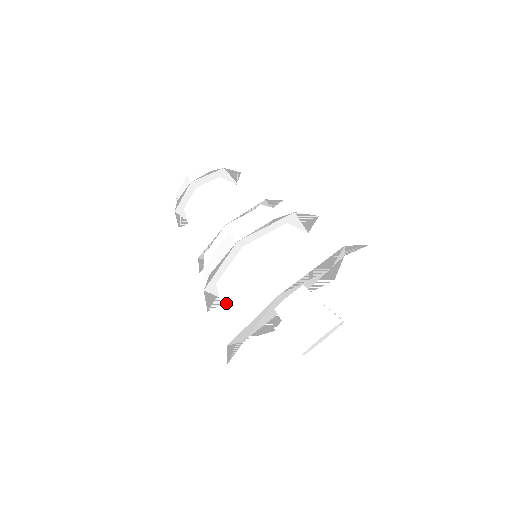
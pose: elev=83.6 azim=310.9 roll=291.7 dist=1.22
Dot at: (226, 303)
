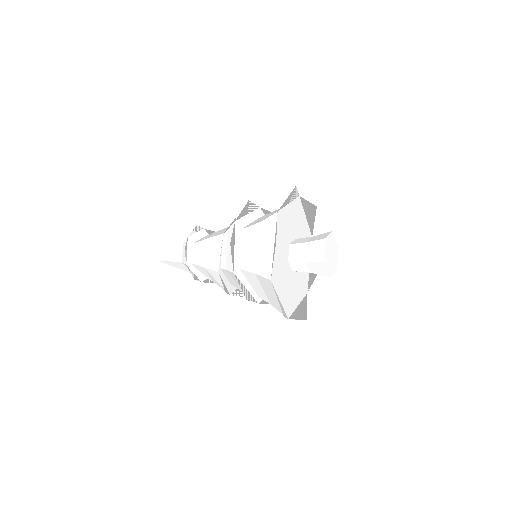
Dot at: (253, 267)
